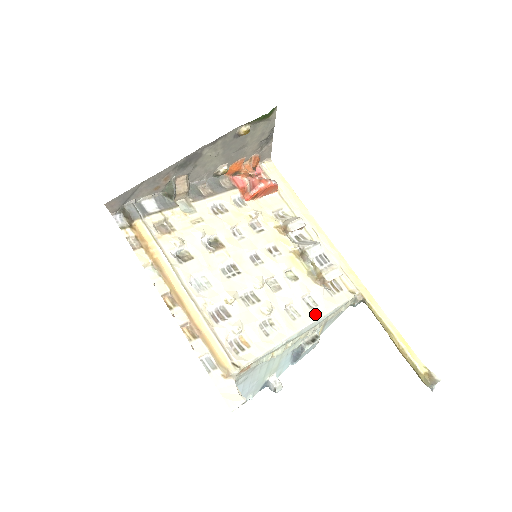
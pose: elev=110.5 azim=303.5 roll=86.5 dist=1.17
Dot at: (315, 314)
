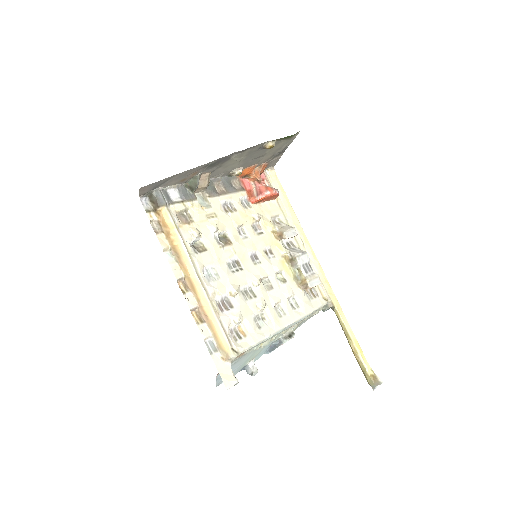
Dot at: (297, 314)
